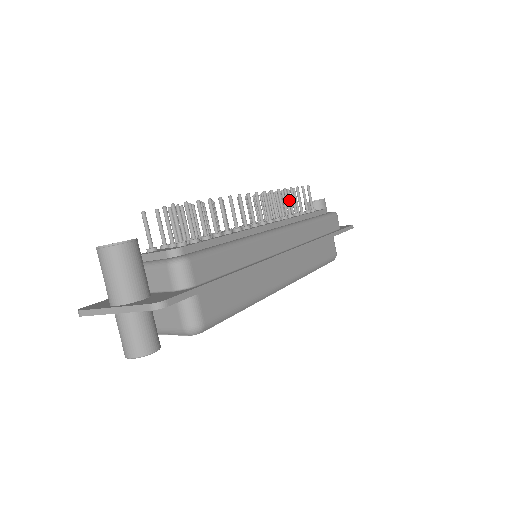
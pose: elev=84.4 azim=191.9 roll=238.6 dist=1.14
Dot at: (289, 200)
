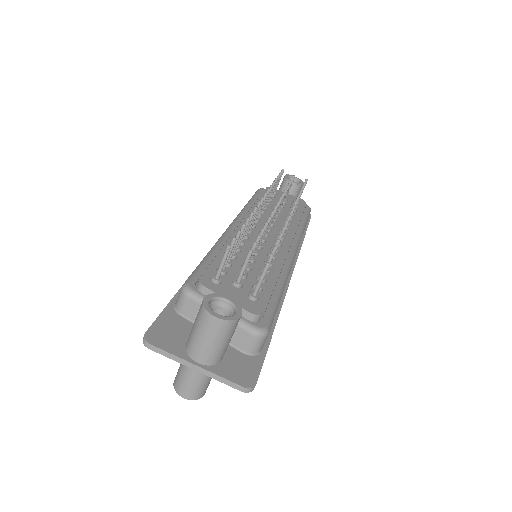
Dot at: occluded
